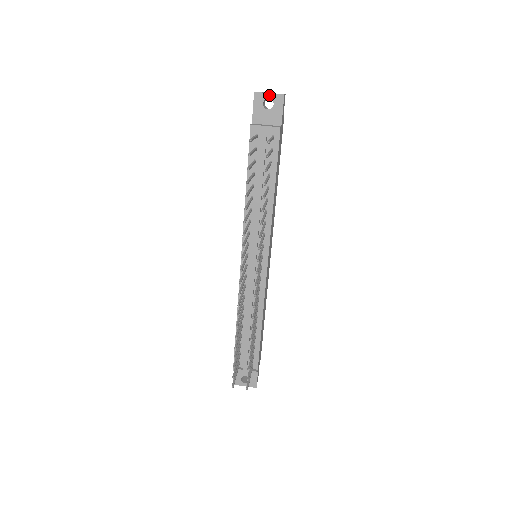
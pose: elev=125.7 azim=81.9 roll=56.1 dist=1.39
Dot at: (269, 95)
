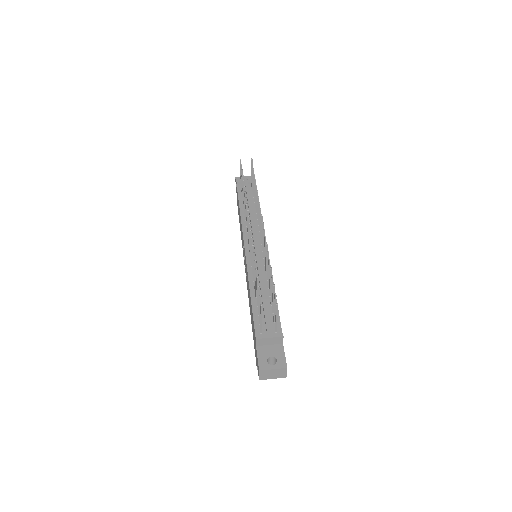
Dot at: (245, 177)
